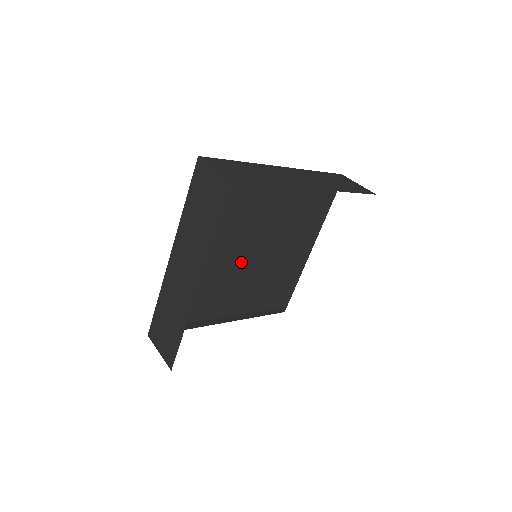
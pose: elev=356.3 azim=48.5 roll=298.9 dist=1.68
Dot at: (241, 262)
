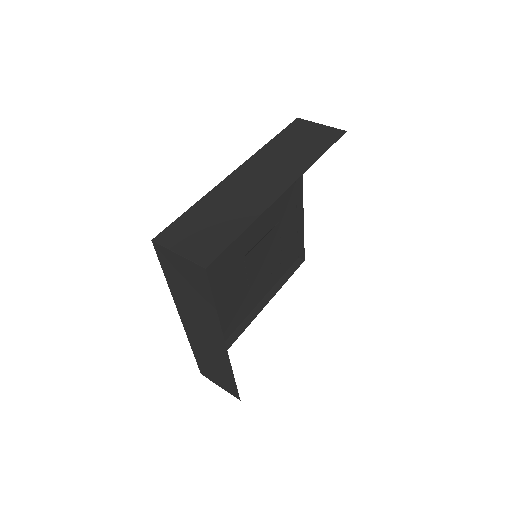
Dot at: (262, 239)
